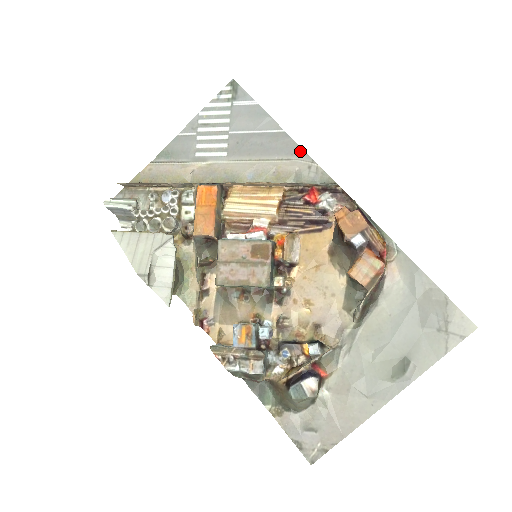
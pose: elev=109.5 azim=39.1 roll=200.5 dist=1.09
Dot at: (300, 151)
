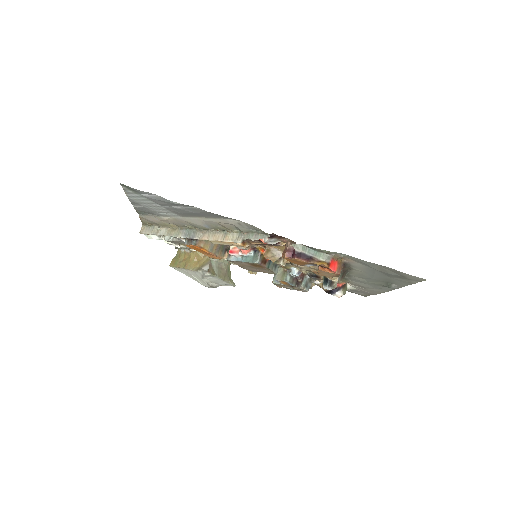
Dot at: (222, 217)
